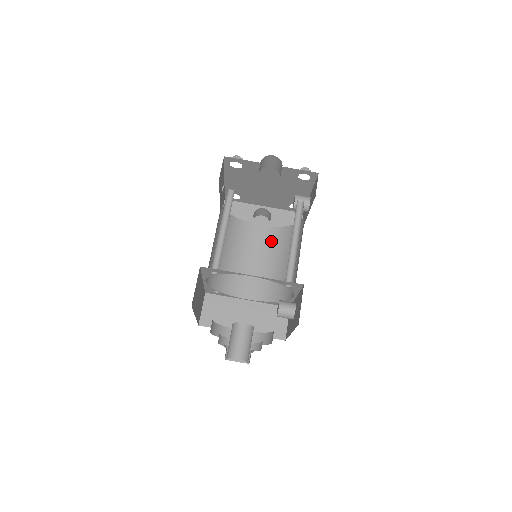
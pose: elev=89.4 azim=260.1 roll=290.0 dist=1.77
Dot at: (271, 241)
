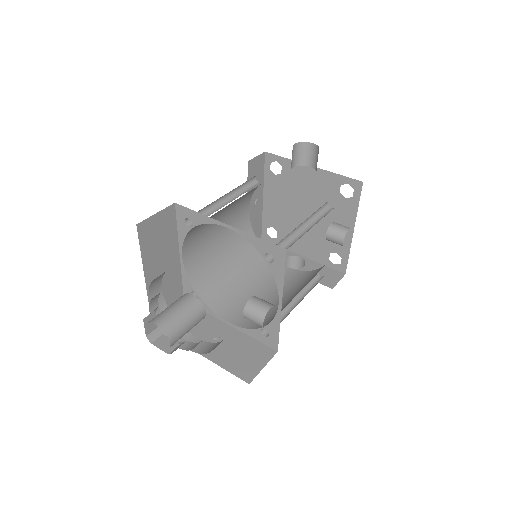
Dot at: (291, 280)
